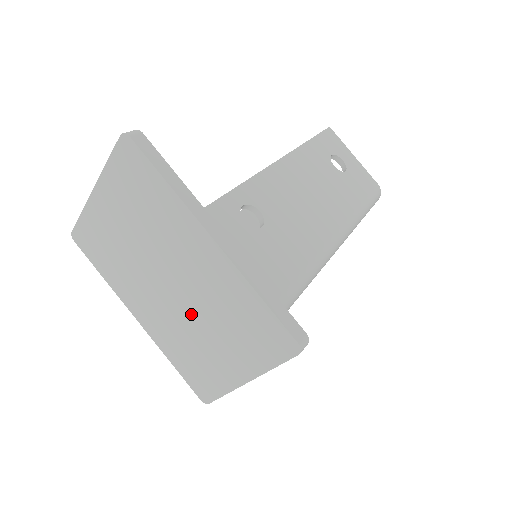
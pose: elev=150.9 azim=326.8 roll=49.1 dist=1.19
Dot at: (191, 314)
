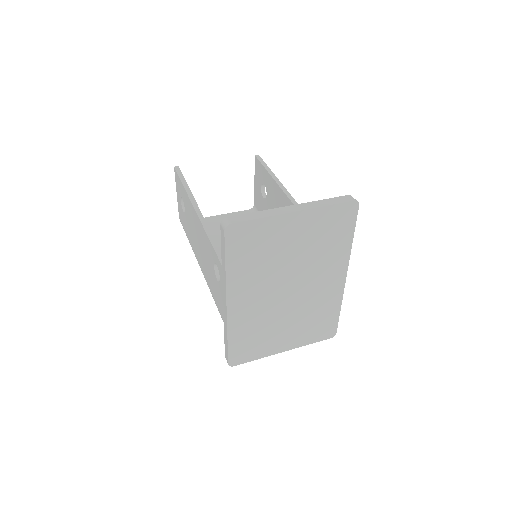
Dot at: (286, 310)
